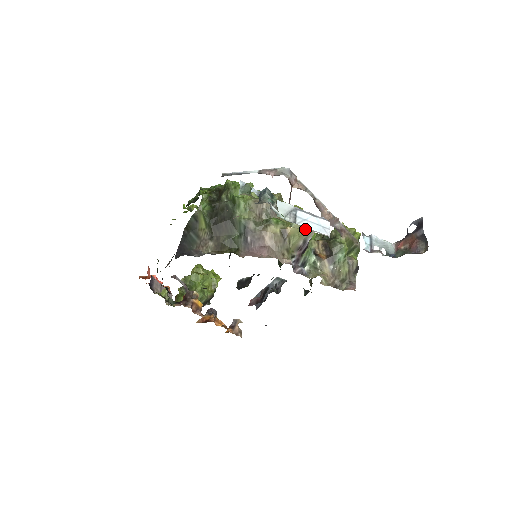
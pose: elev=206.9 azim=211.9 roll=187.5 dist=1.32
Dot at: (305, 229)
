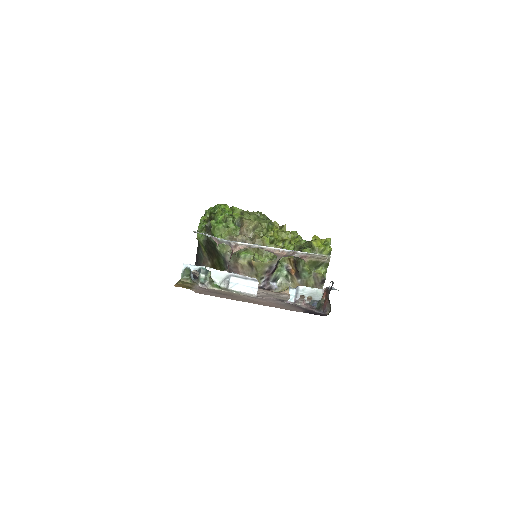
Dot at: (268, 259)
